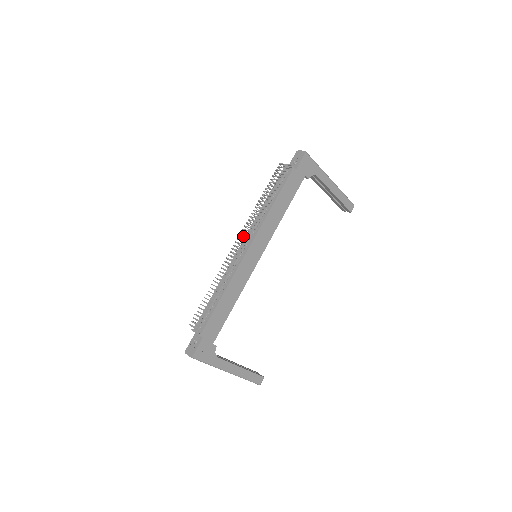
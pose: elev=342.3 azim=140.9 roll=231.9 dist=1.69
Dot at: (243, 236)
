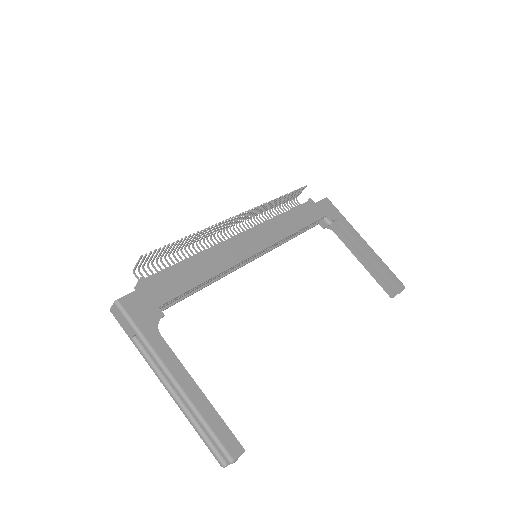
Dot at: (240, 218)
